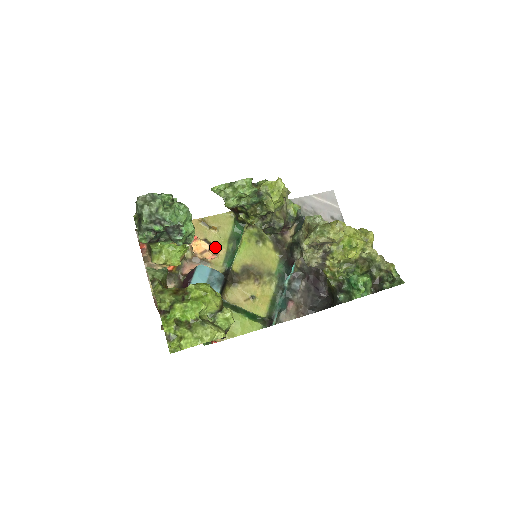
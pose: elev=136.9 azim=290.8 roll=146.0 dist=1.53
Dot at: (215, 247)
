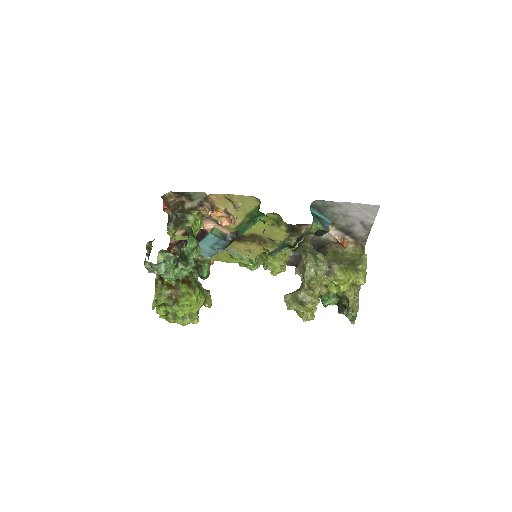
Dot at: (231, 220)
